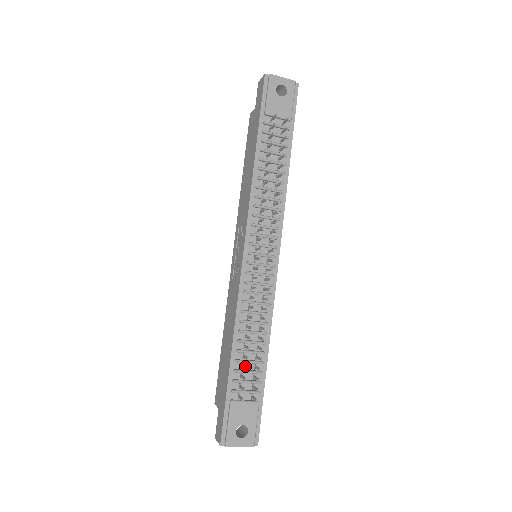
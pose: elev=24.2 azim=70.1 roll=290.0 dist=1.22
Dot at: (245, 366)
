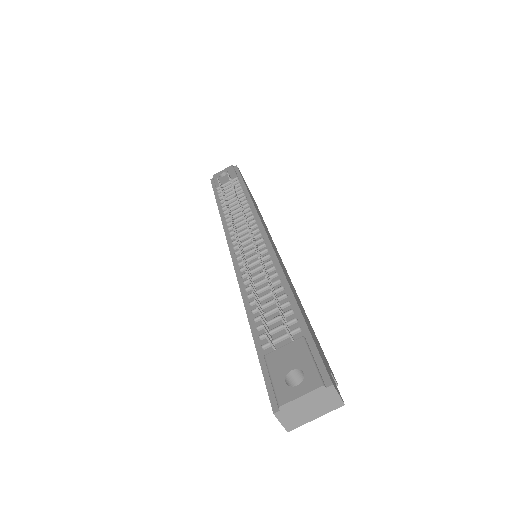
Dot at: (270, 319)
